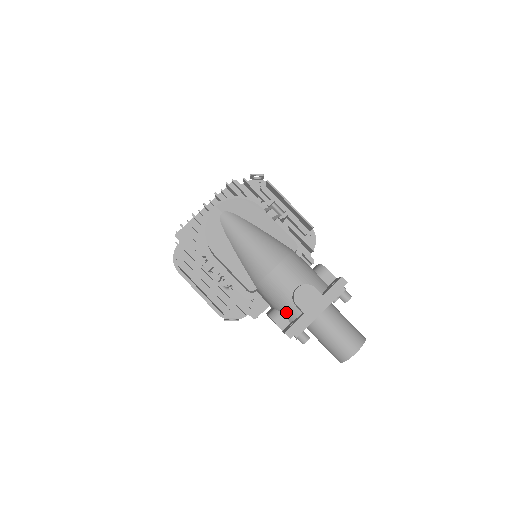
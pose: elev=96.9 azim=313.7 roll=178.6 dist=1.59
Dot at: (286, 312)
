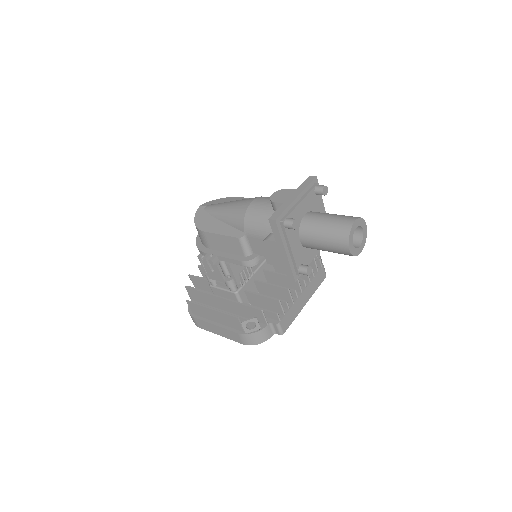
Dot at: occluded
